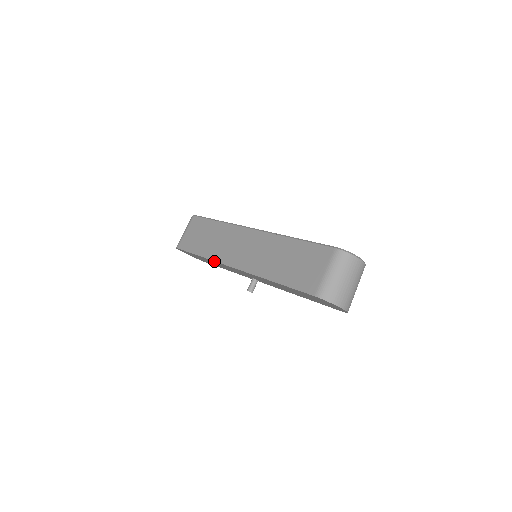
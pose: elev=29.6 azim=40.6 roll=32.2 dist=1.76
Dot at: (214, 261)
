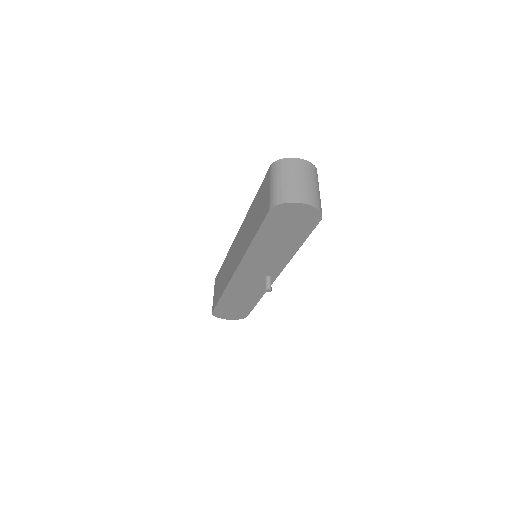
Dot at: (227, 287)
